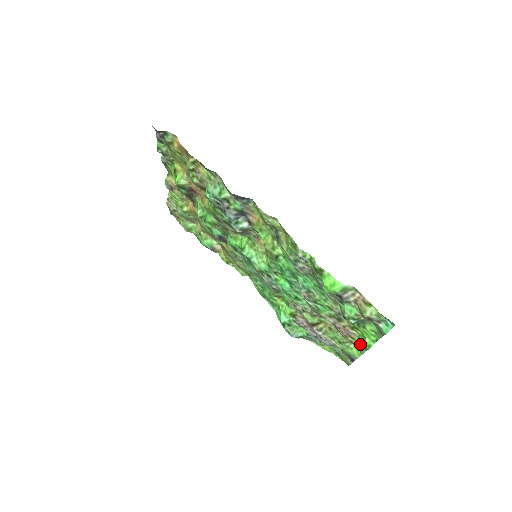
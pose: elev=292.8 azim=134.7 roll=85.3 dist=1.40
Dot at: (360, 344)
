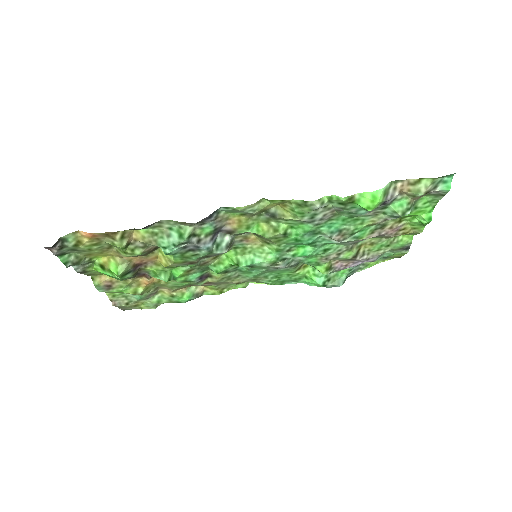
Dot at: (414, 227)
